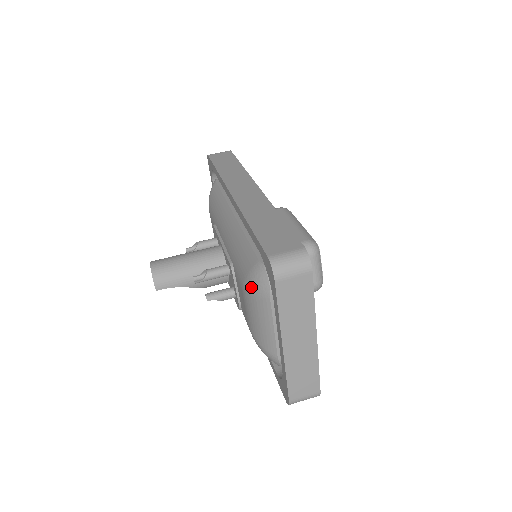
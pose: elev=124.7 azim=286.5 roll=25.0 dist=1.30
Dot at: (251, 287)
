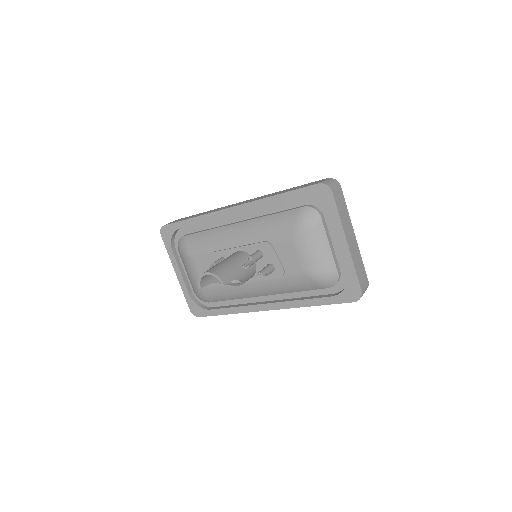
Dot at: (305, 225)
